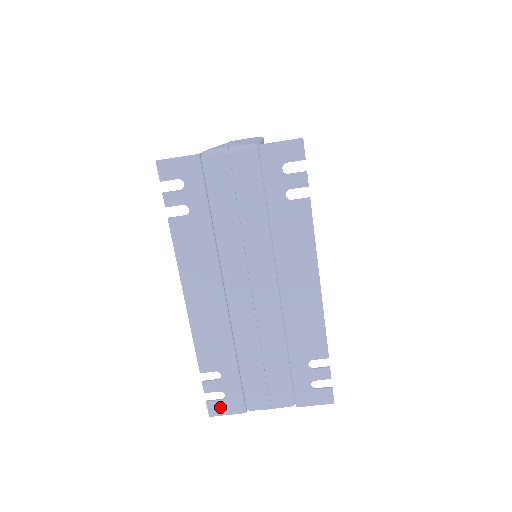
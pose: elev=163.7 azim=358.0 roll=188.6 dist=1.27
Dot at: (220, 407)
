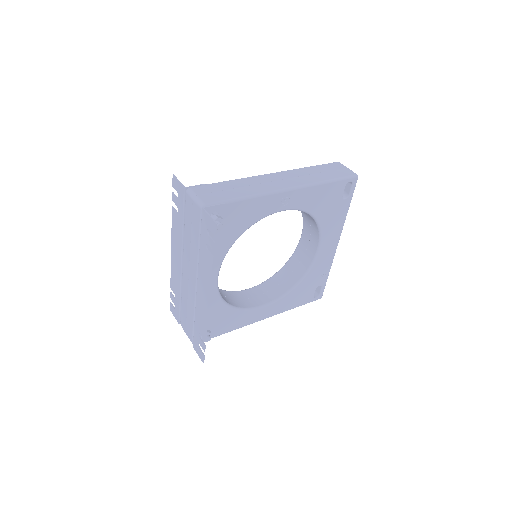
Dot at: (173, 310)
